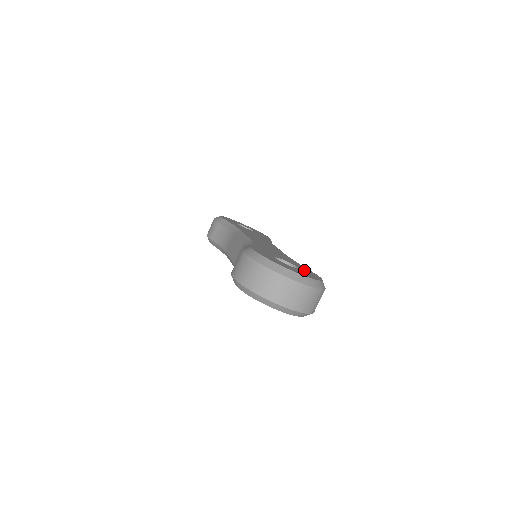
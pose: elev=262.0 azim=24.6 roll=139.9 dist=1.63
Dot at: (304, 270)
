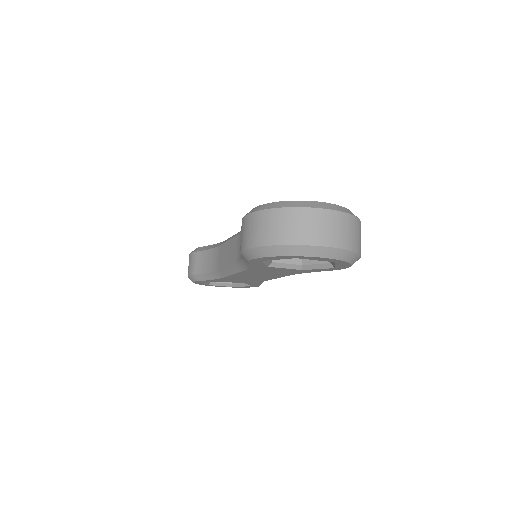
Dot at: occluded
